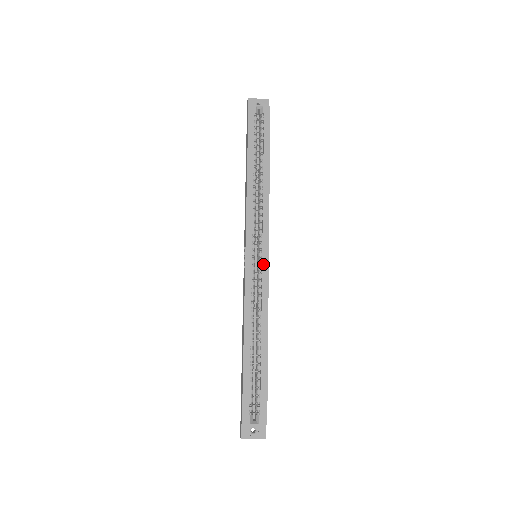
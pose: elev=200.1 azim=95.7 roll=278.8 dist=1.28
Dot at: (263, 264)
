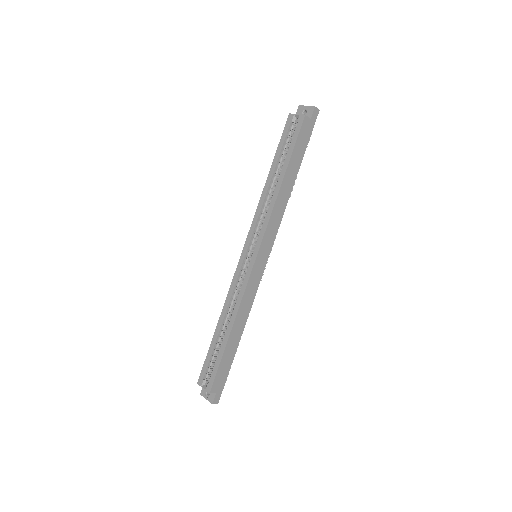
Dot at: (250, 264)
